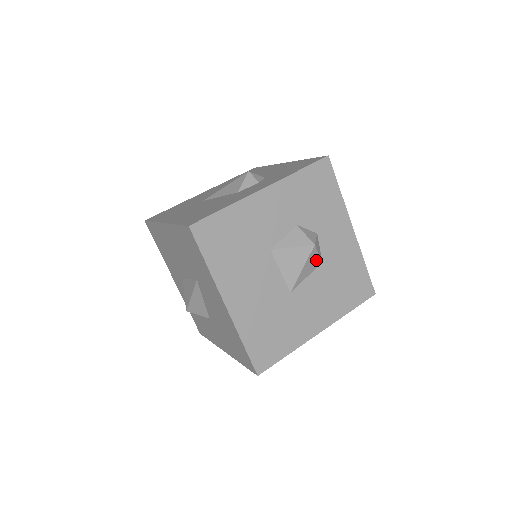
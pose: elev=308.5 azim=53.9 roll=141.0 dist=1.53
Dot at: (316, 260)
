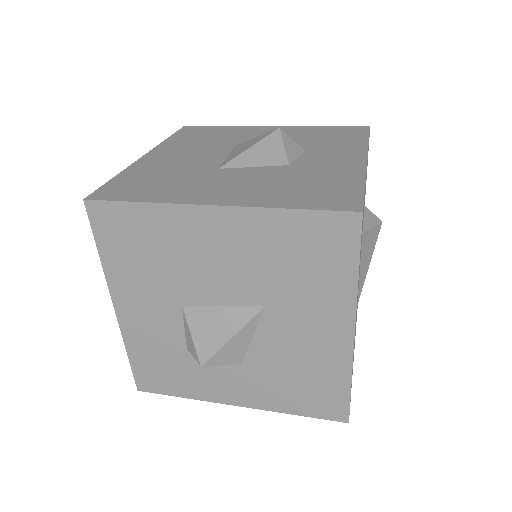
Dot at: (278, 154)
